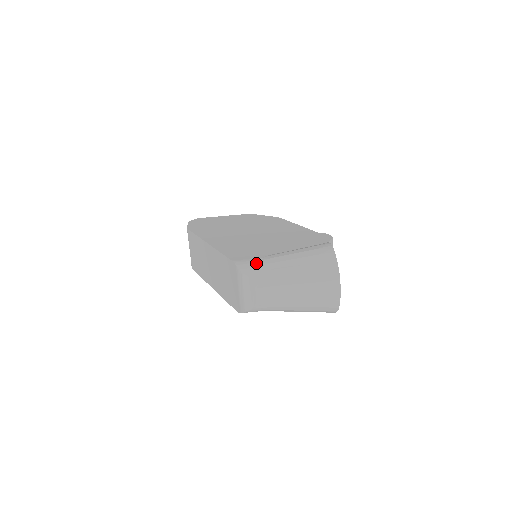
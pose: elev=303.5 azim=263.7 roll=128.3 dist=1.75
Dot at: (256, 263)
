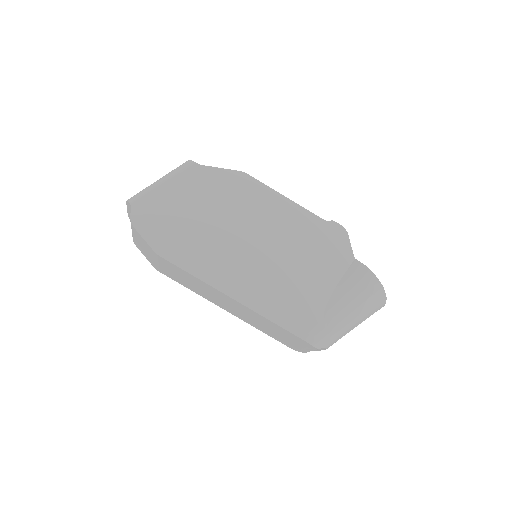
Dot at: (325, 331)
